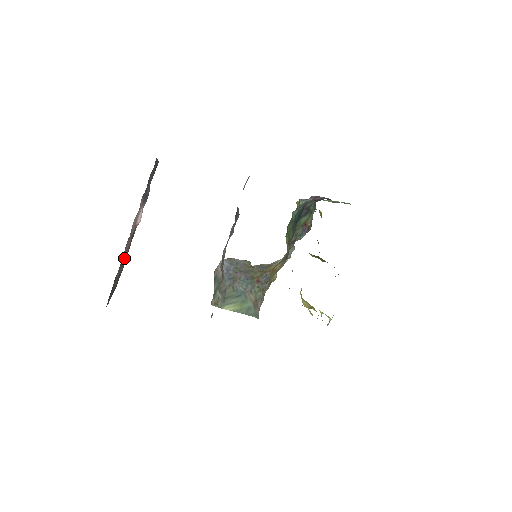
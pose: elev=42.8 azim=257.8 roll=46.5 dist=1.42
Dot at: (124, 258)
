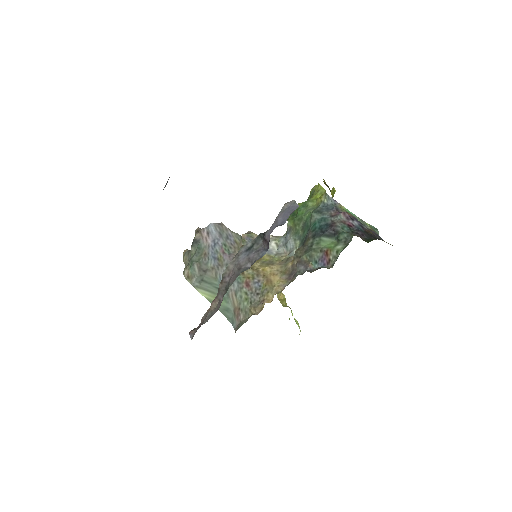
Dot at: occluded
